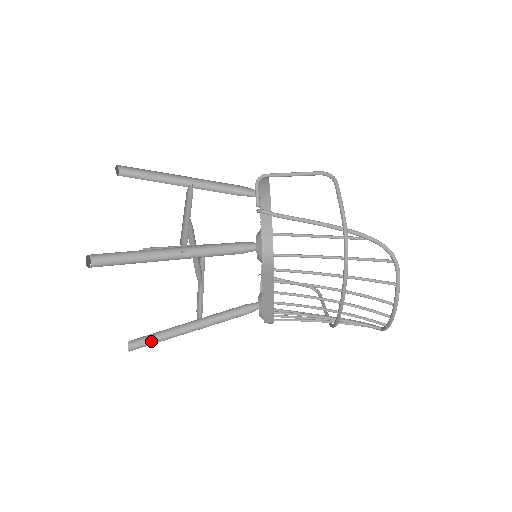
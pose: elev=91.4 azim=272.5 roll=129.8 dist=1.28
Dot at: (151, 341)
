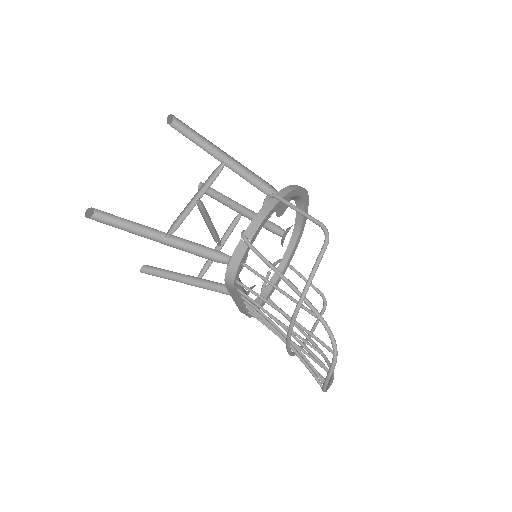
Dot at: (157, 275)
